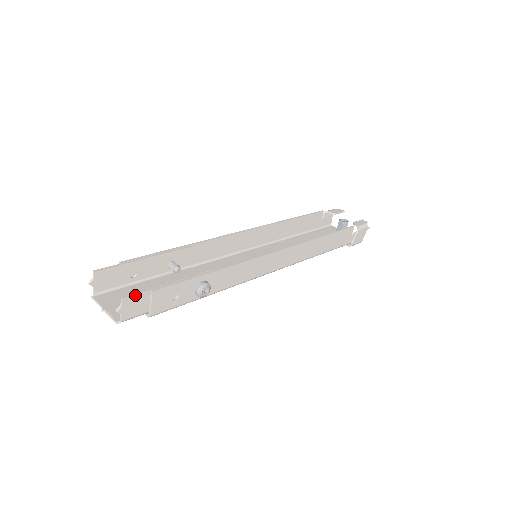
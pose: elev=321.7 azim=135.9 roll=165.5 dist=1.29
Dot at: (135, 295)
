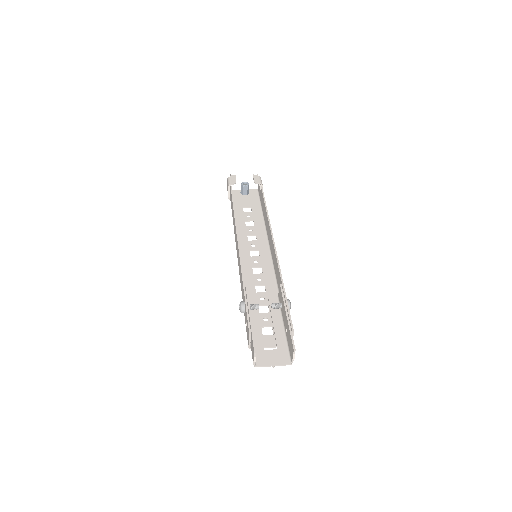
Dot at: (293, 342)
